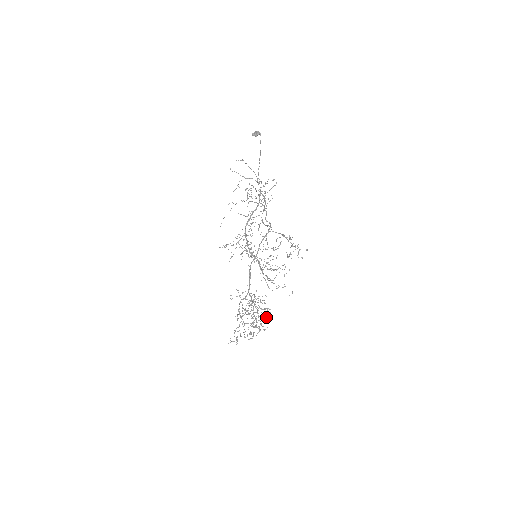
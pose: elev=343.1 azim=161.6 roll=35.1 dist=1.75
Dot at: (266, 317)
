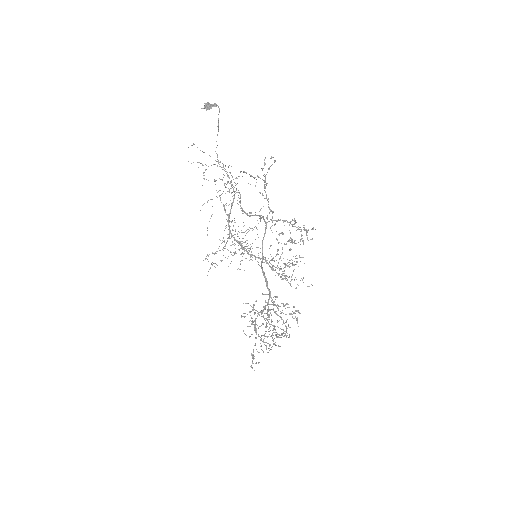
Dot at: occluded
